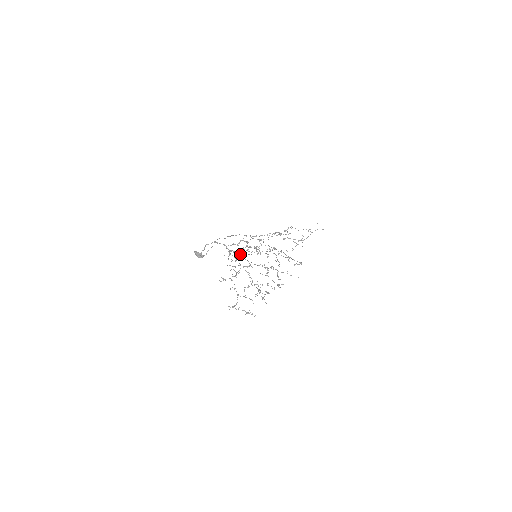
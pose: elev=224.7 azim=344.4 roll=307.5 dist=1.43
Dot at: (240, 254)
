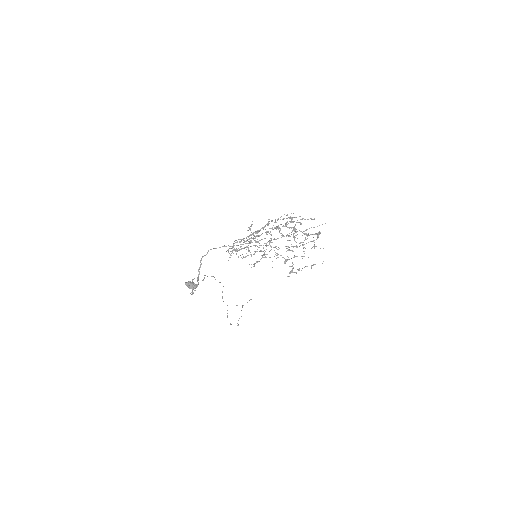
Dot at: (248, 245)
